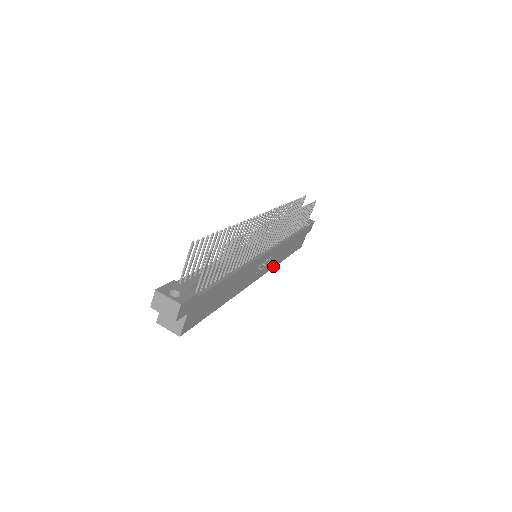
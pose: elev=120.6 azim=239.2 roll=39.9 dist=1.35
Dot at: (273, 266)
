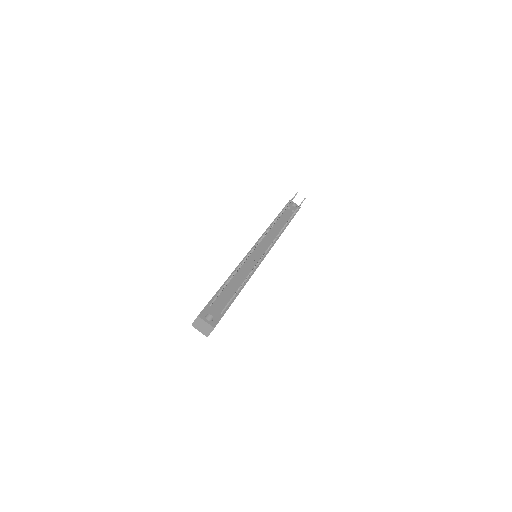
Dot at: occluded
